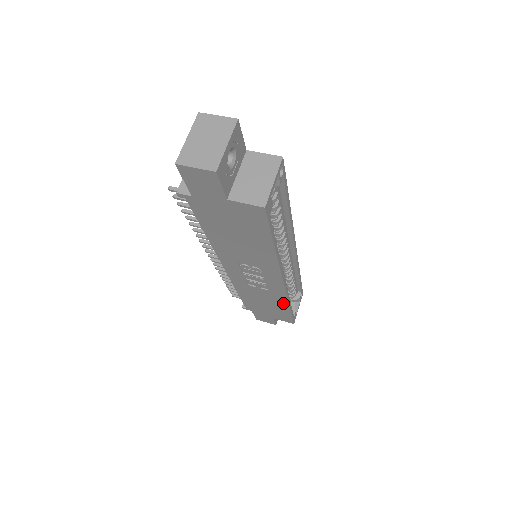
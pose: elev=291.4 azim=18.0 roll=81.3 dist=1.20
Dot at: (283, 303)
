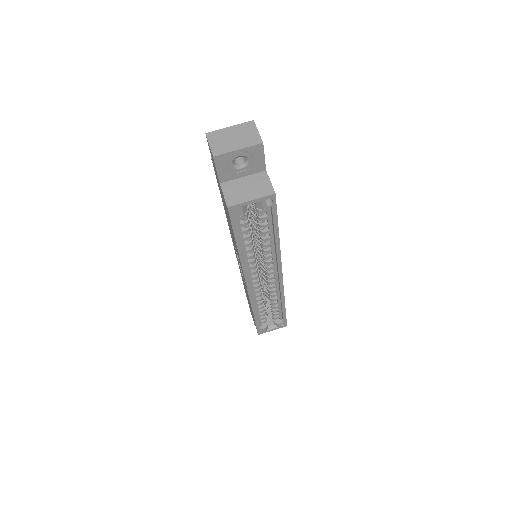
Dot at: occluded
